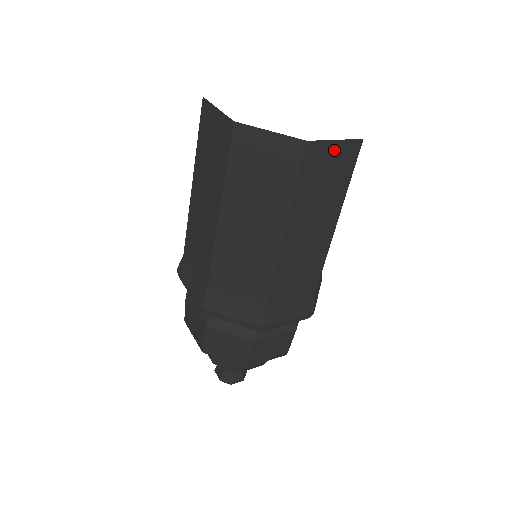
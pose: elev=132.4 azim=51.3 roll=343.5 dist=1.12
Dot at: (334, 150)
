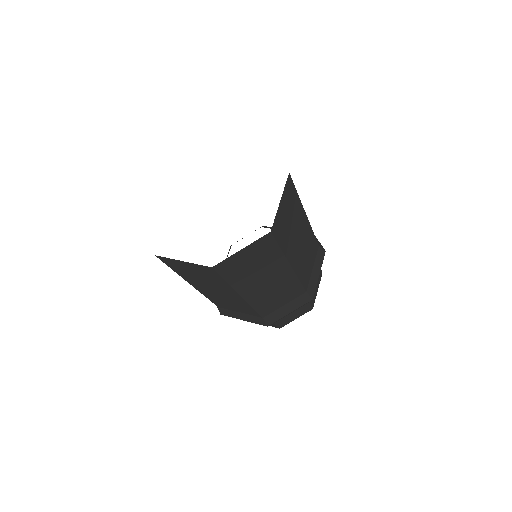
Dot at: (245, 253)
